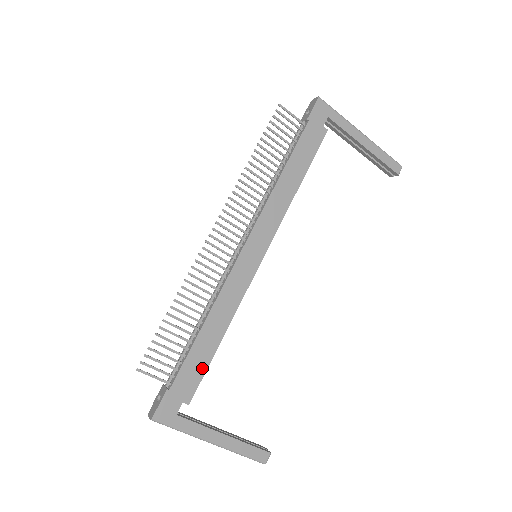
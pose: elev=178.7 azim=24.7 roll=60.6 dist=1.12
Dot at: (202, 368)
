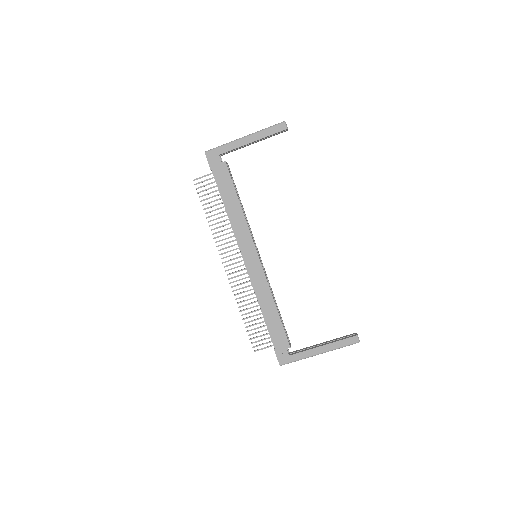
Dot at: (280, 328)
